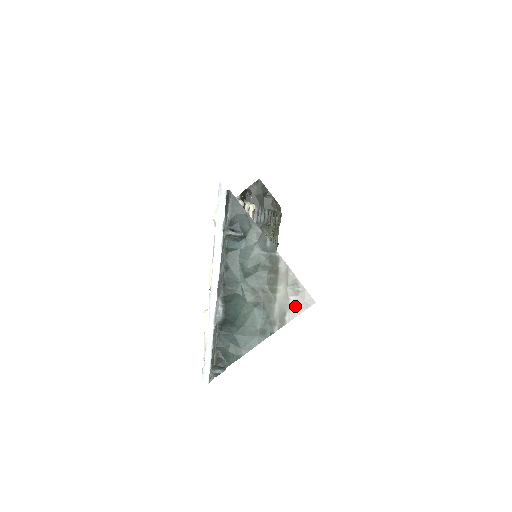
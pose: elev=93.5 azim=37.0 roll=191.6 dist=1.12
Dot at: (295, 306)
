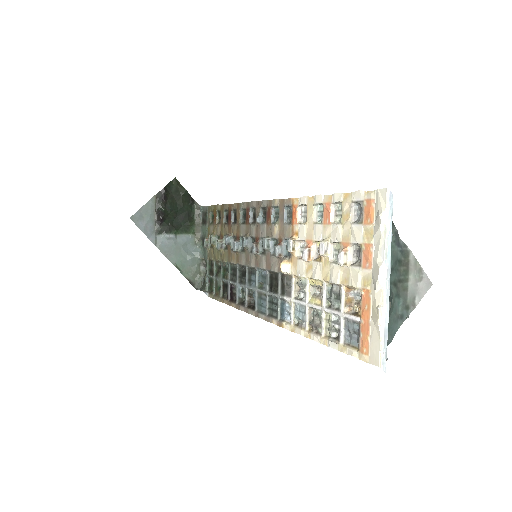
Dot at: (421, 290)
